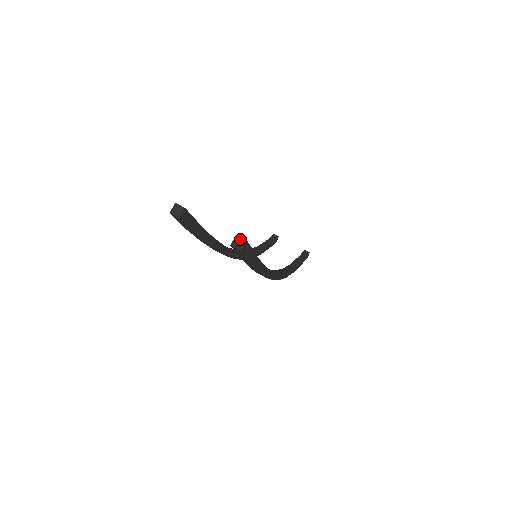
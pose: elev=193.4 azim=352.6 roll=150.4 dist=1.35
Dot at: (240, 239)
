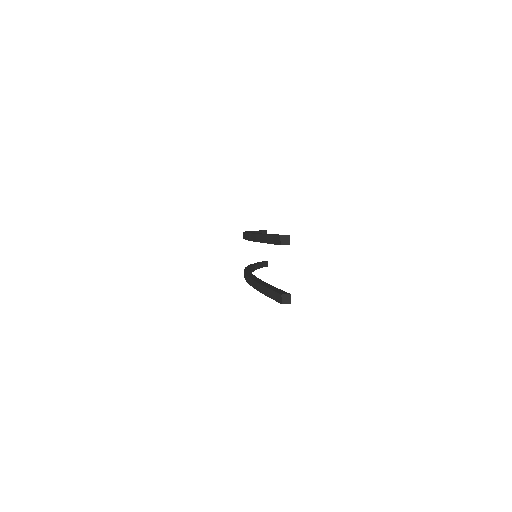
Dot at: (289, 298)
